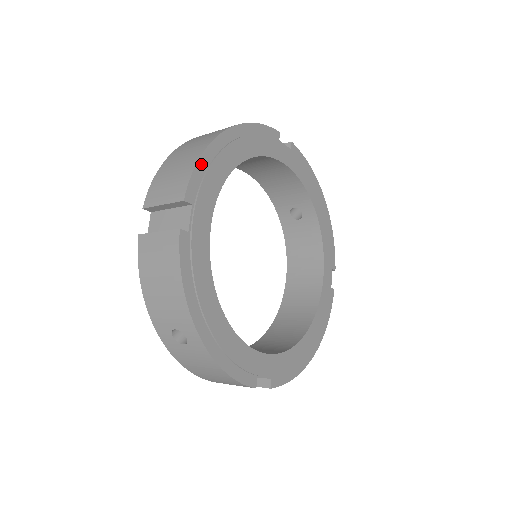
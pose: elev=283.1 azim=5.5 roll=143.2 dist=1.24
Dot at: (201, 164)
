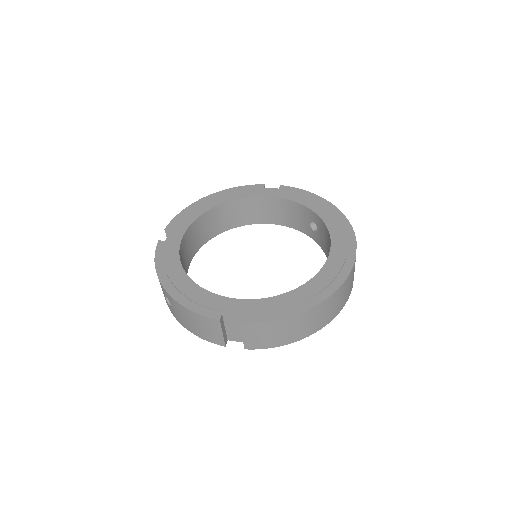
Dot at: (182, 213)
